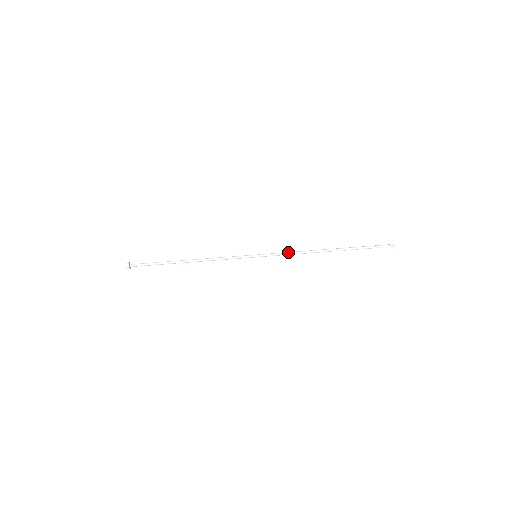
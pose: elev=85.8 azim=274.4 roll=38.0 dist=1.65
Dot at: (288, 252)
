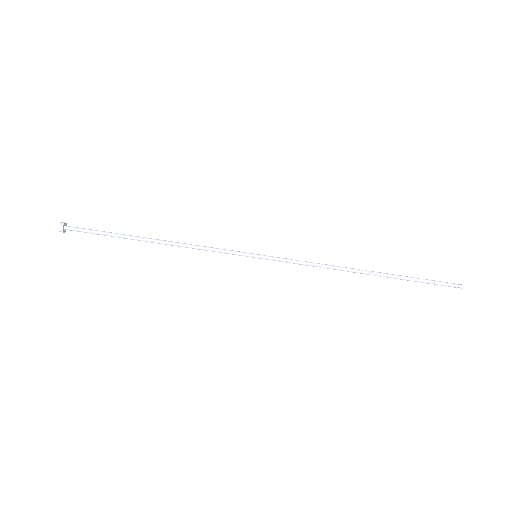
Dot at: (305, 261)
